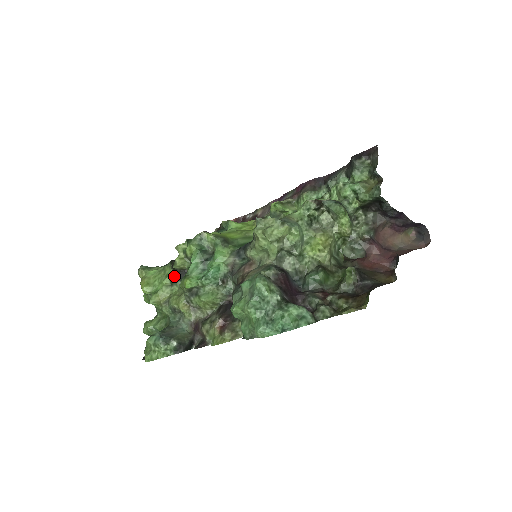
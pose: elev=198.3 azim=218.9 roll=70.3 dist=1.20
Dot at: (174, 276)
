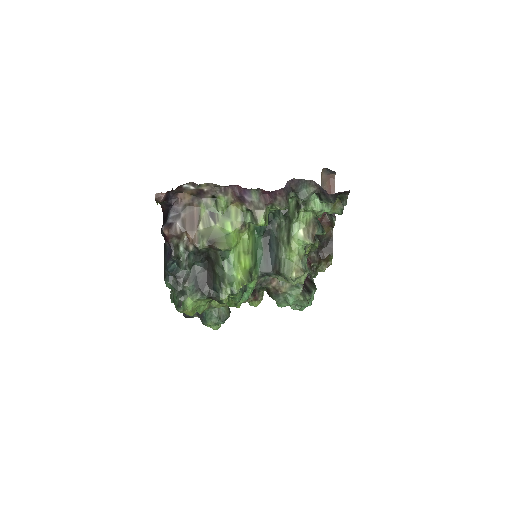
Dot at: occluded
